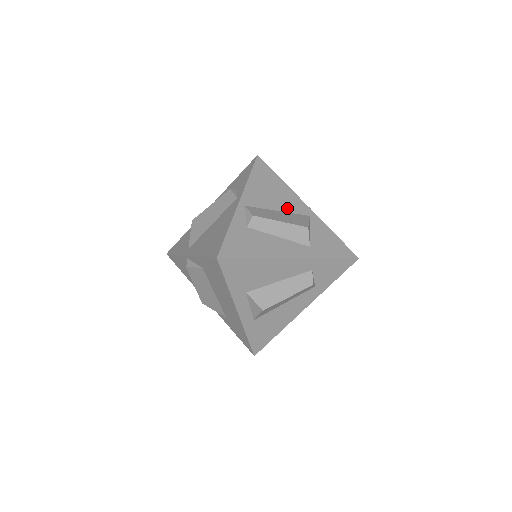
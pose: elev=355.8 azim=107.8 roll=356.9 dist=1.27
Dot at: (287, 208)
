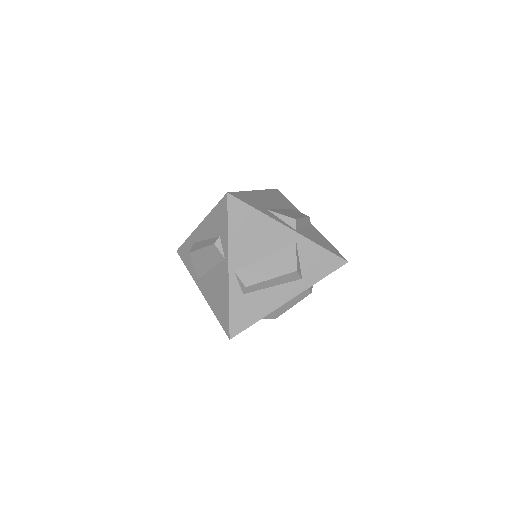
Dot at: (273, 247)
